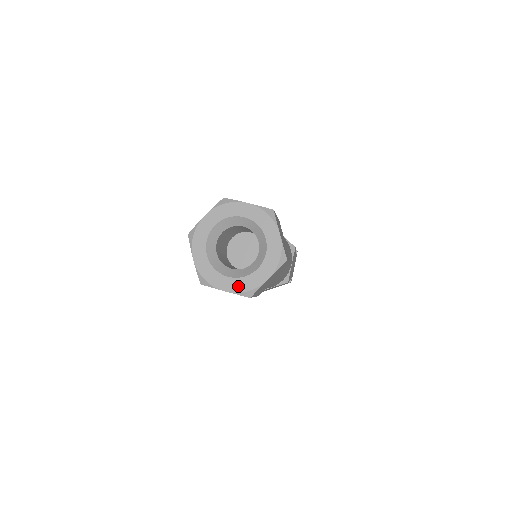
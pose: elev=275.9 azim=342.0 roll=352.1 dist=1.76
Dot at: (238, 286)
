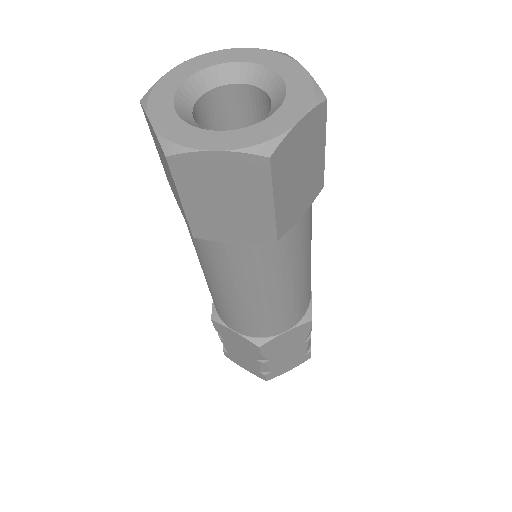
Dot at: (171, 128)
